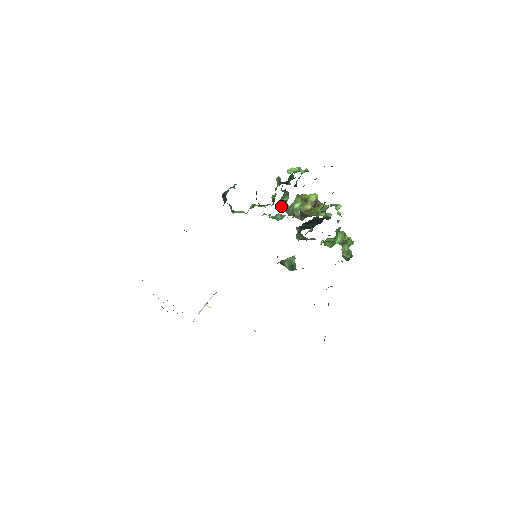
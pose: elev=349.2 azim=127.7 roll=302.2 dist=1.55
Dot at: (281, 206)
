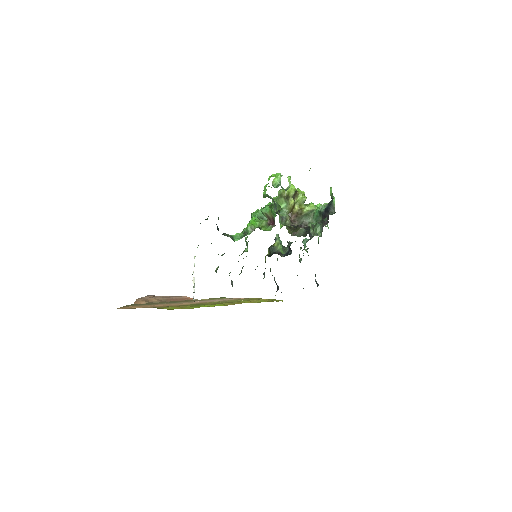
Dot at: occluded
